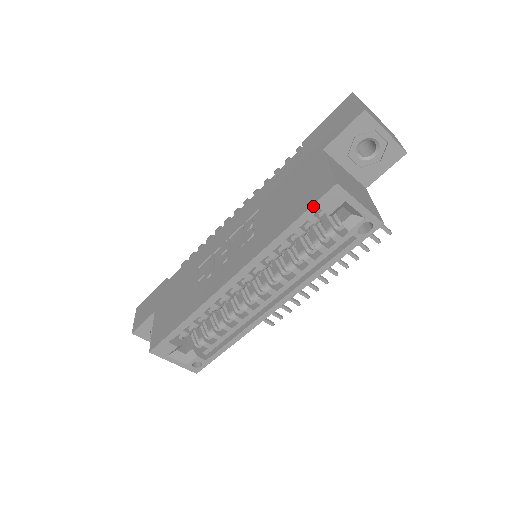
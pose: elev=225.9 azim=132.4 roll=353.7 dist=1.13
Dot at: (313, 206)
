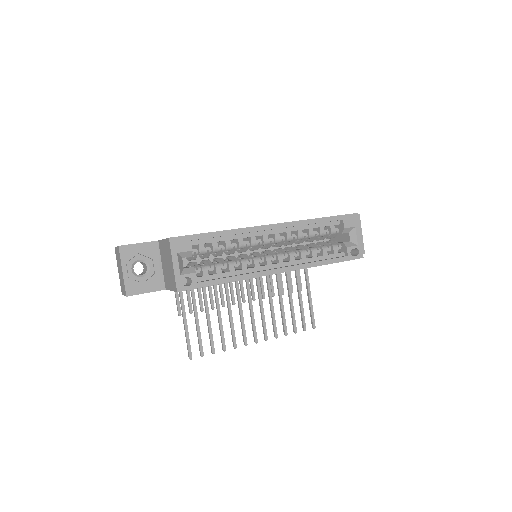
Dot at: (341, 216)
